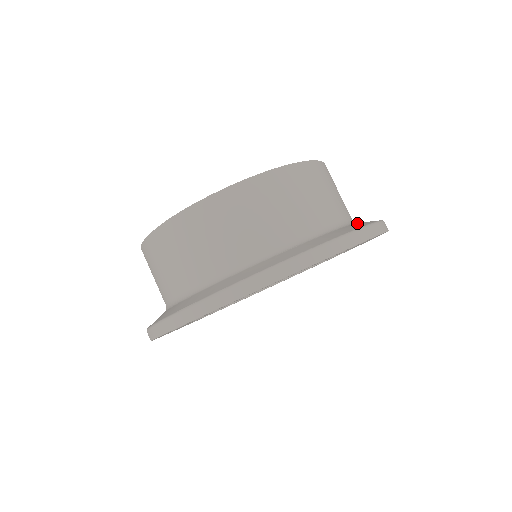
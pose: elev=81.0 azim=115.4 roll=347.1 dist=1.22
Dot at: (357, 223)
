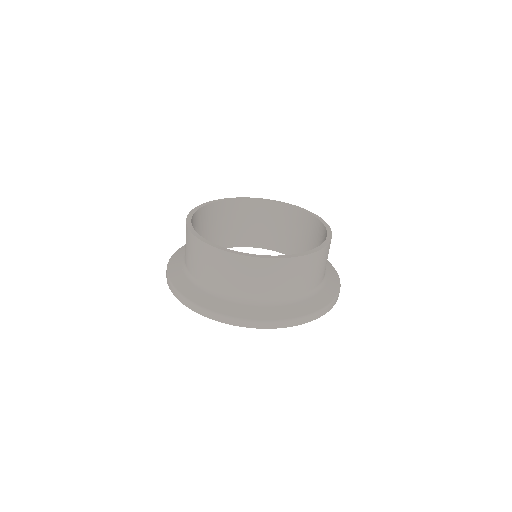
Dot at: (325, 290)
